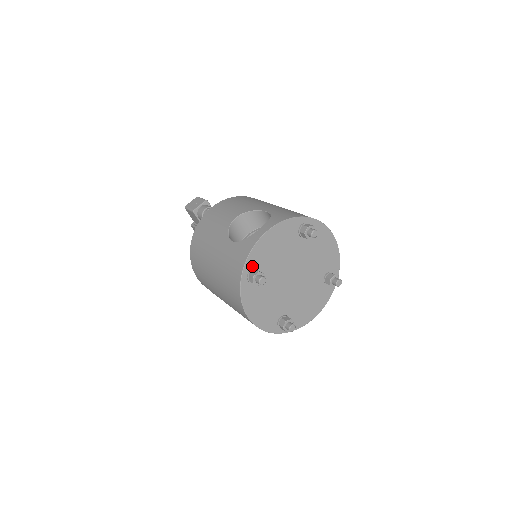
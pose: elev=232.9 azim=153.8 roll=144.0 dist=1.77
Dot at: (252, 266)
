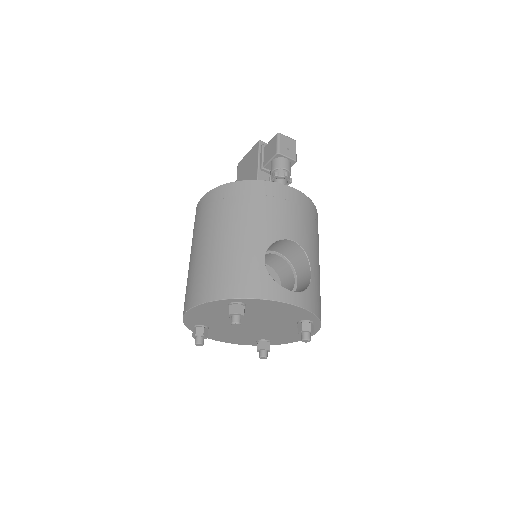
Dot at: (247, 303)
